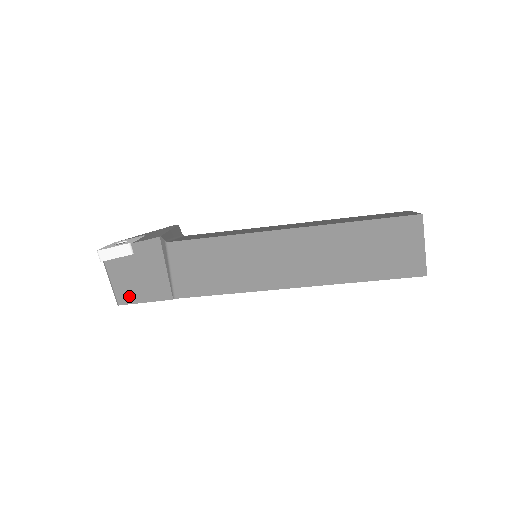
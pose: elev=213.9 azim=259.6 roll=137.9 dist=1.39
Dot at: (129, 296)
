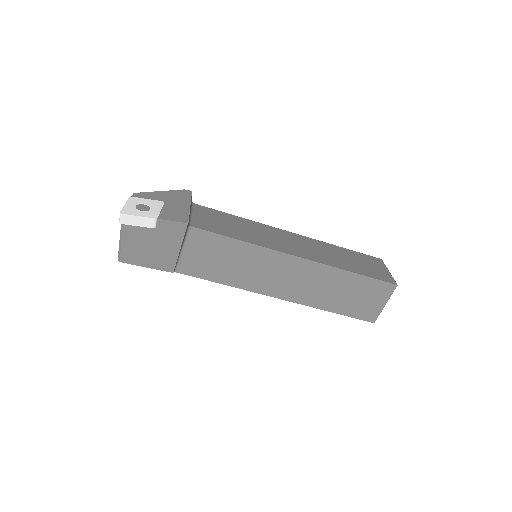
Dot at: (133, 258)
